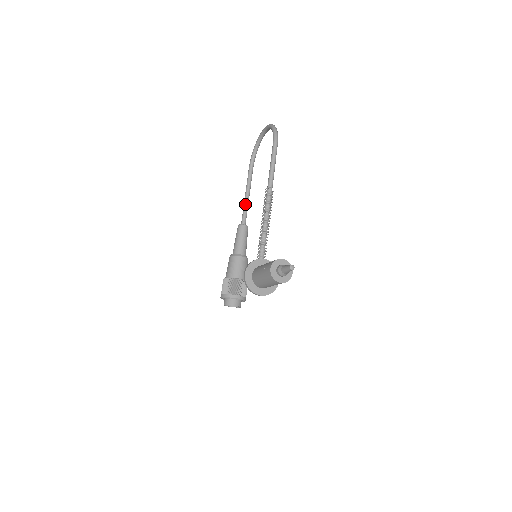
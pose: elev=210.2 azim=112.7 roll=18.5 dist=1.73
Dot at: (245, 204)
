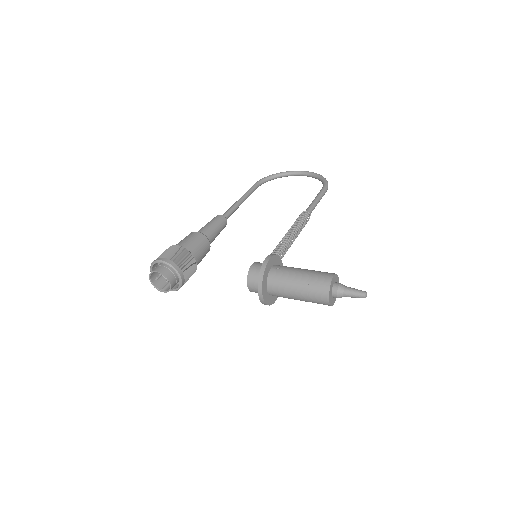
Dot at: (237, 205)
